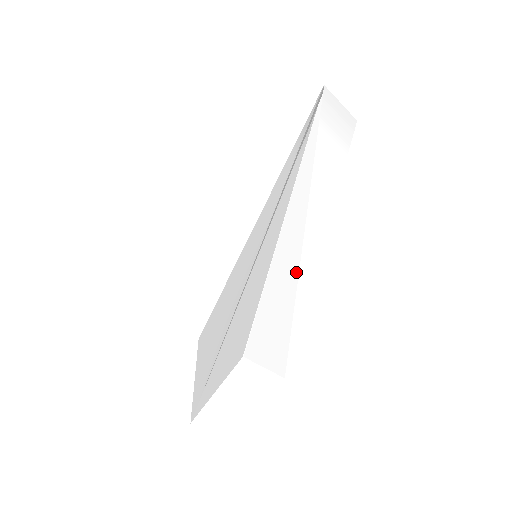
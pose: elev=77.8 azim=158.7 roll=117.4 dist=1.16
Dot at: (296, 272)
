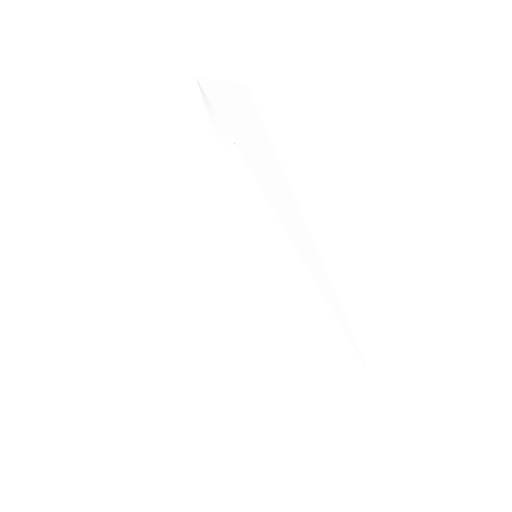
Dot at: occluded
